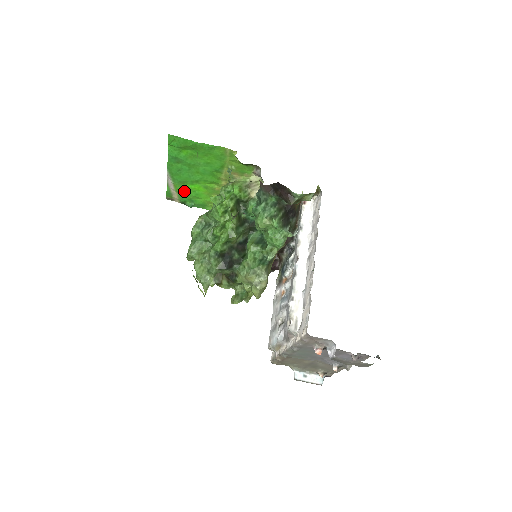
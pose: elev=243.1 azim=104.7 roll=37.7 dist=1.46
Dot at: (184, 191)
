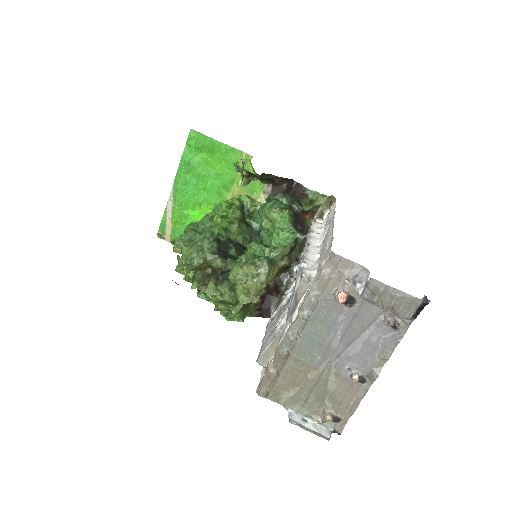
Dot at: (181, 221)
